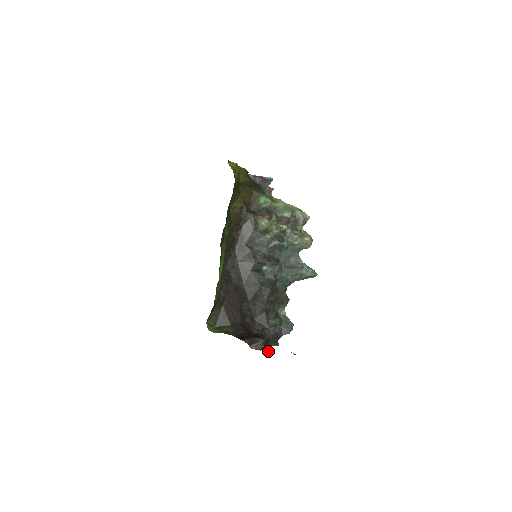
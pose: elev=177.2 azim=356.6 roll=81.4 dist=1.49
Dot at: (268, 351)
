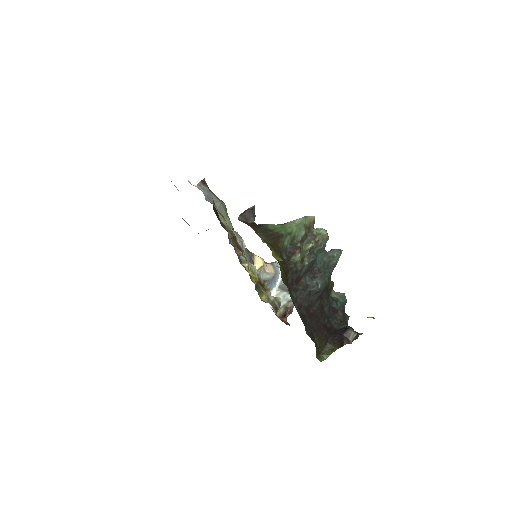
Dot at: occluded
